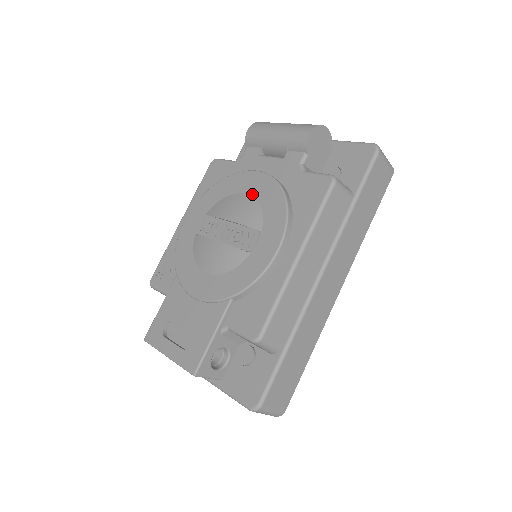
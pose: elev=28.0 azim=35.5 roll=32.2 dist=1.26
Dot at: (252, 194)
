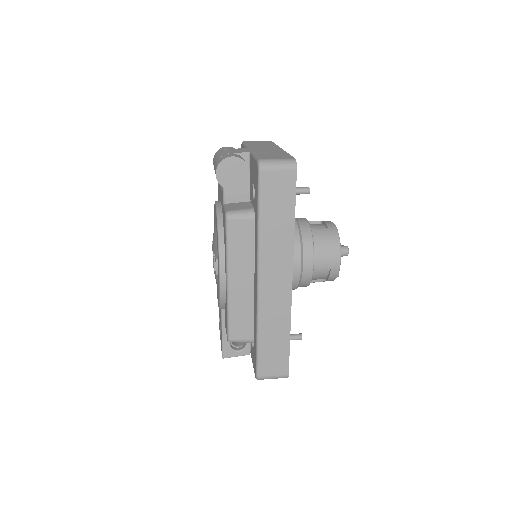
Dot at: occluded
